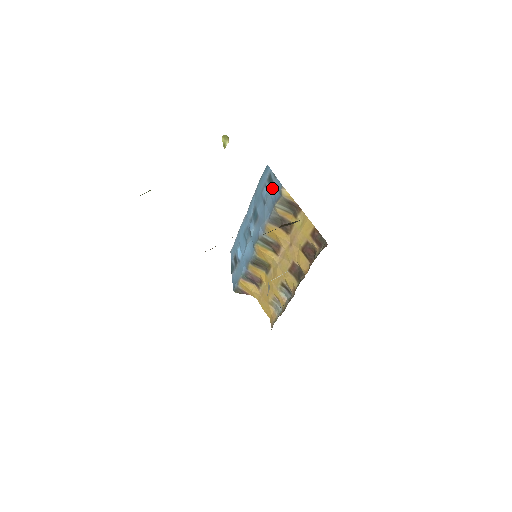
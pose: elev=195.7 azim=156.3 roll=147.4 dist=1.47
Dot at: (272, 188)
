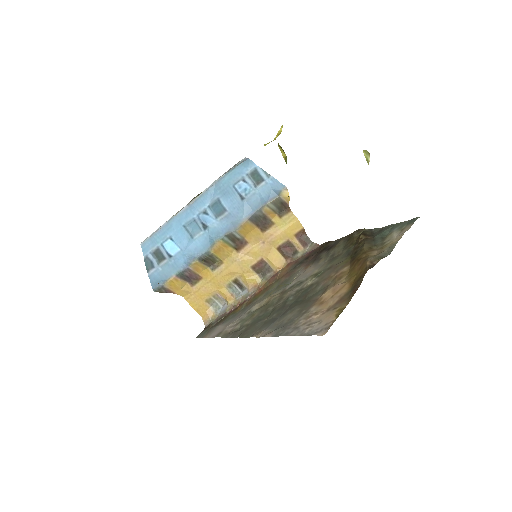
Dot at: (263, 186)
